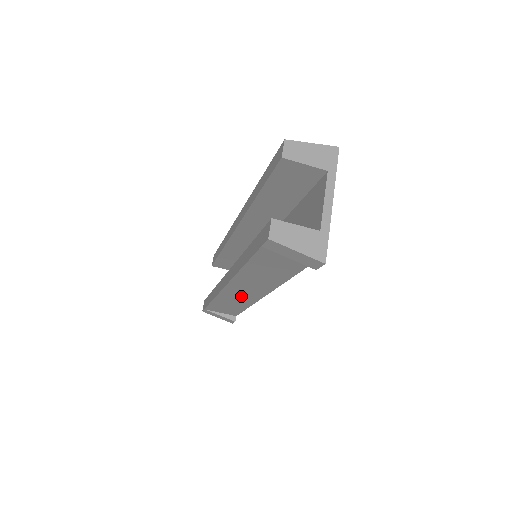
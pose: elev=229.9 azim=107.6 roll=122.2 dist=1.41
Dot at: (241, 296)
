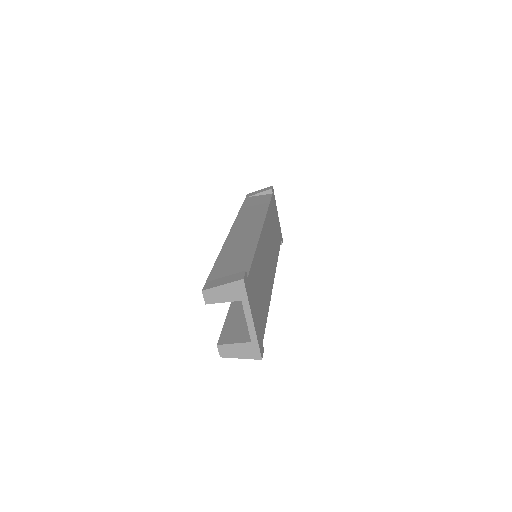
Dot at: occluded
